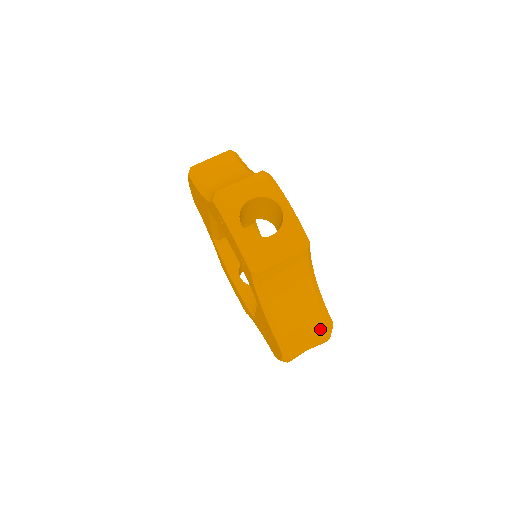
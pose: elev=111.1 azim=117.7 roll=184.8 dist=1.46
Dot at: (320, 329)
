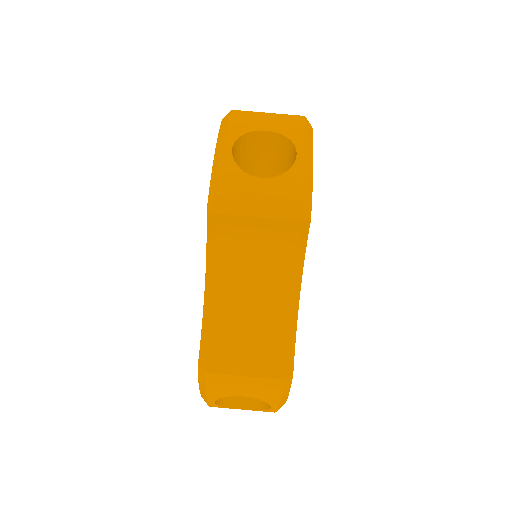
Dot at: (268, 368)
